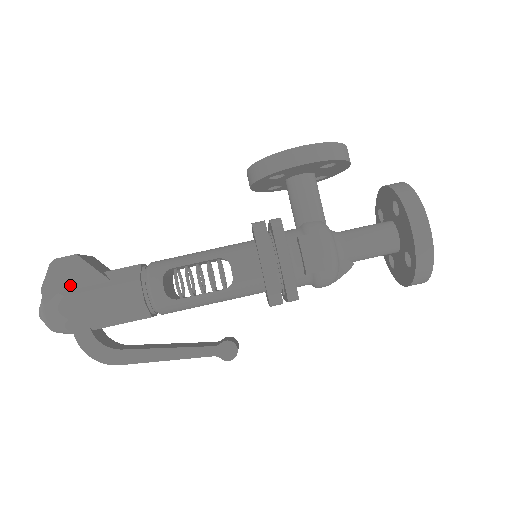
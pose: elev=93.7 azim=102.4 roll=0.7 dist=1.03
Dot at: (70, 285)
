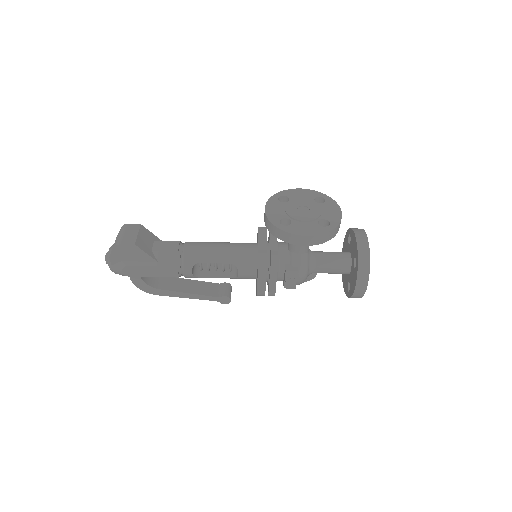
Dot at: (130, 259)
